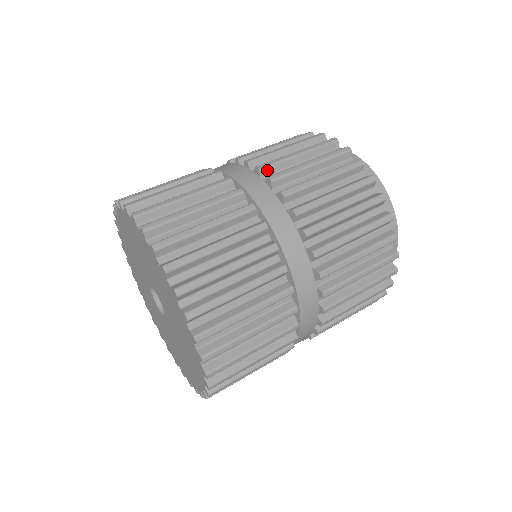
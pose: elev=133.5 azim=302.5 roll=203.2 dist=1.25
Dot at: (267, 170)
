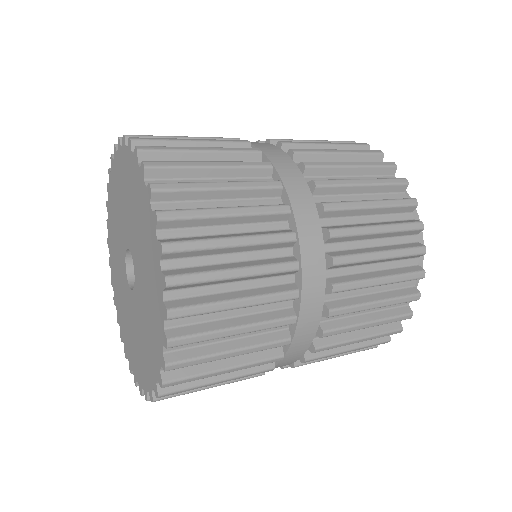
Dot at: (302, 156)
